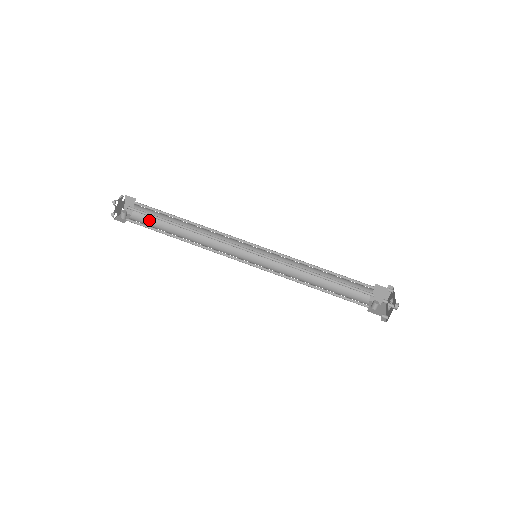
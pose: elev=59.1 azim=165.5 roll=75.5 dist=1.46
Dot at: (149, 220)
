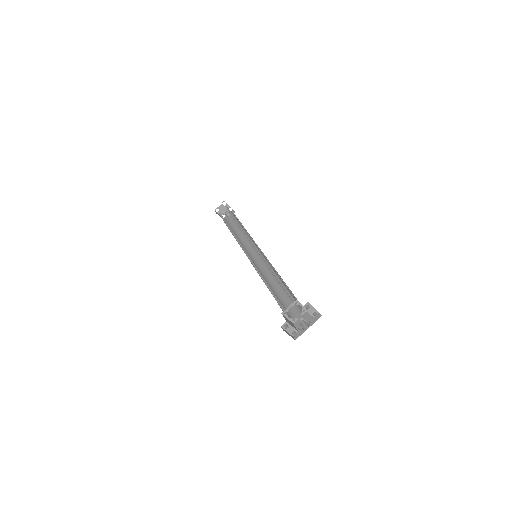
Dot at: occluded
